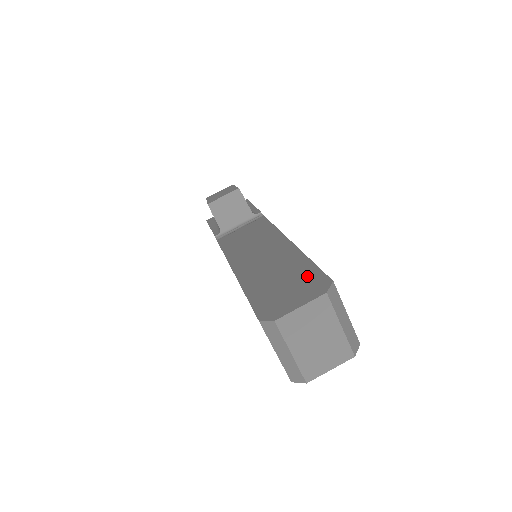
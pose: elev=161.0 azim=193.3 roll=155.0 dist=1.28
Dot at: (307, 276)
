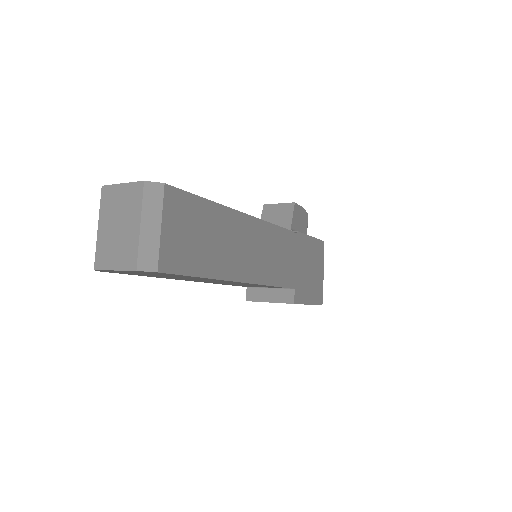
Dot at: occluded
